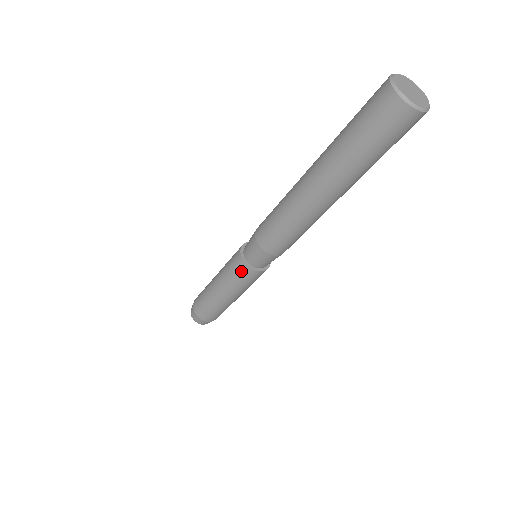
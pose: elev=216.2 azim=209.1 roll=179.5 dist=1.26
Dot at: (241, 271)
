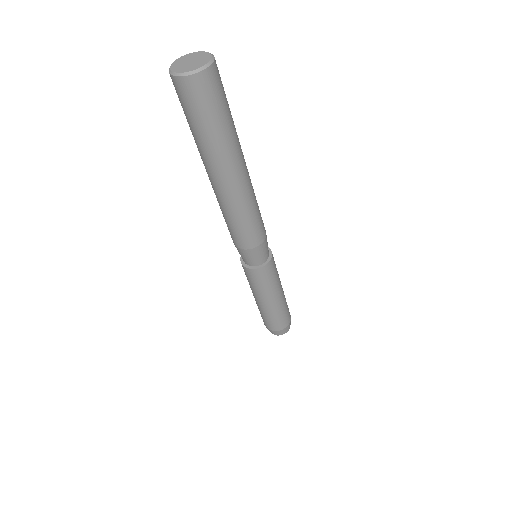
Dot at: occluded
